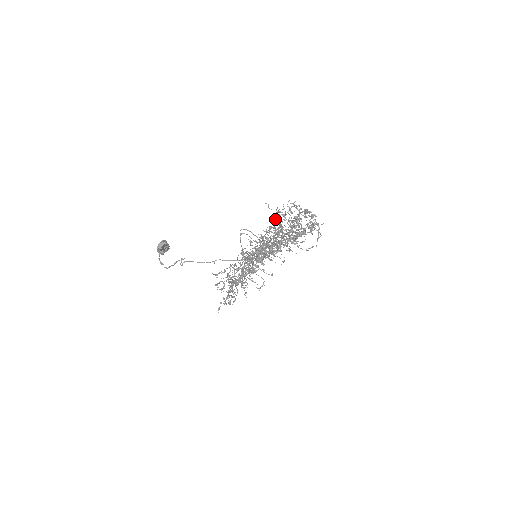
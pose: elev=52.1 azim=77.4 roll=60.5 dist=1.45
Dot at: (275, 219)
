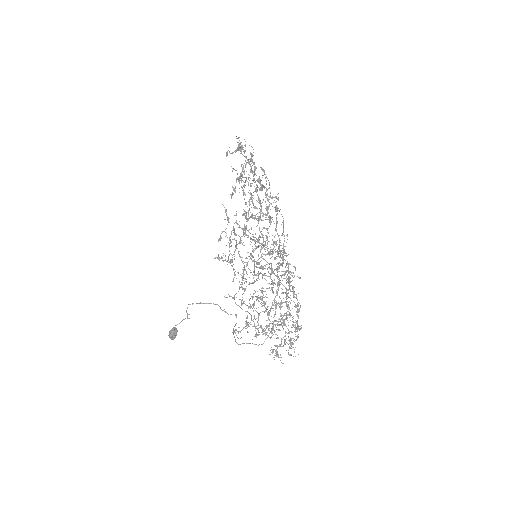
Dot at: occluded
